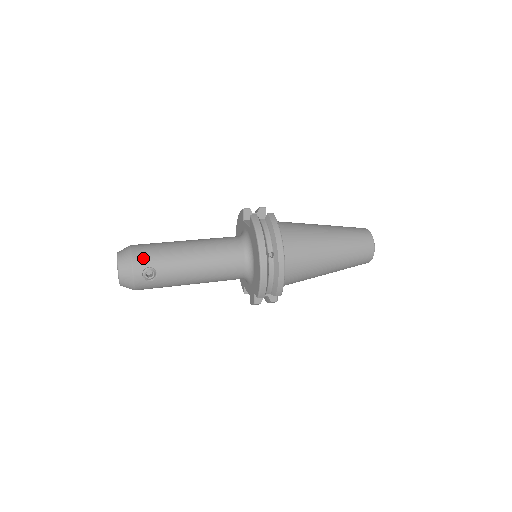
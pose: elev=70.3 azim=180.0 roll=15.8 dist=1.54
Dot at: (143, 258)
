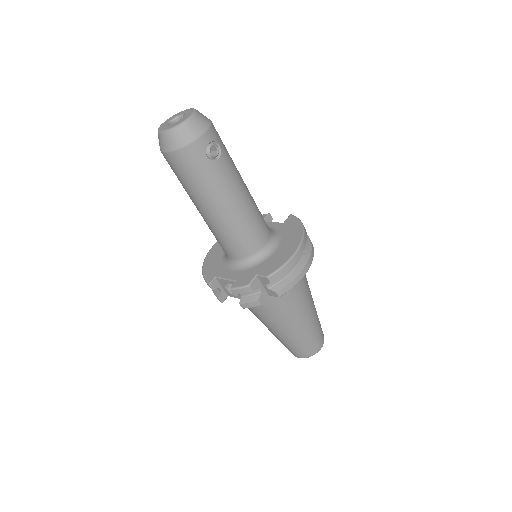
Dot at: (218, 135)
